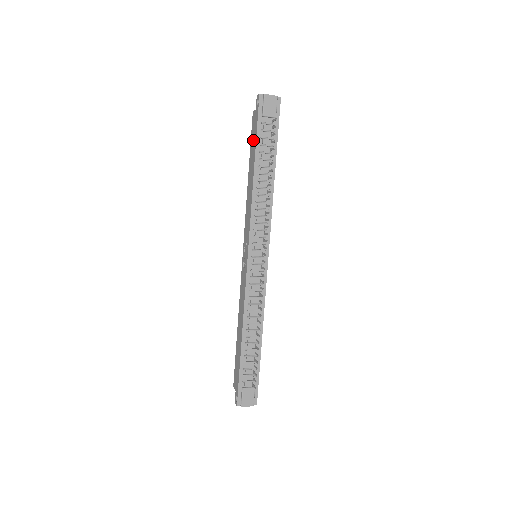
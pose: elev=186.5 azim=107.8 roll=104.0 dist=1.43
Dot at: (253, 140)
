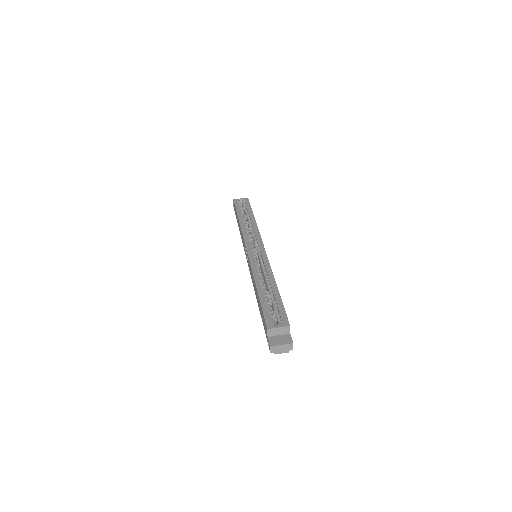
Dot at: (262, 317)
